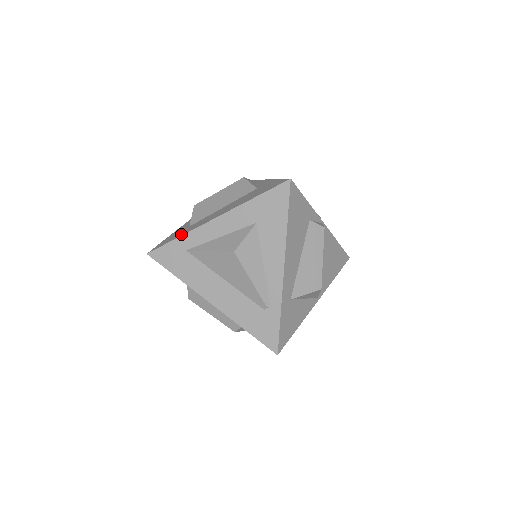
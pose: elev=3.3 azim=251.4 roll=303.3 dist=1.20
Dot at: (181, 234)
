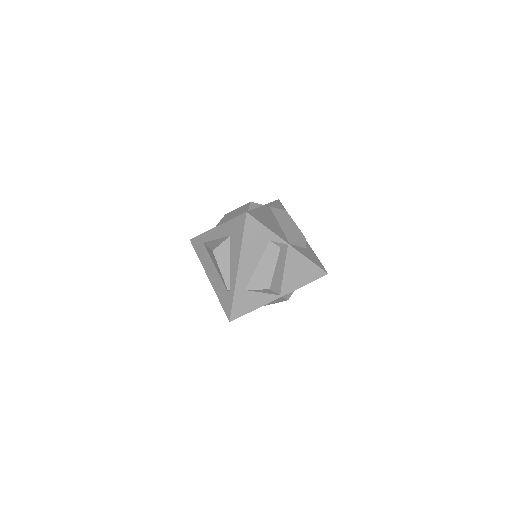
Dot at: occluded
